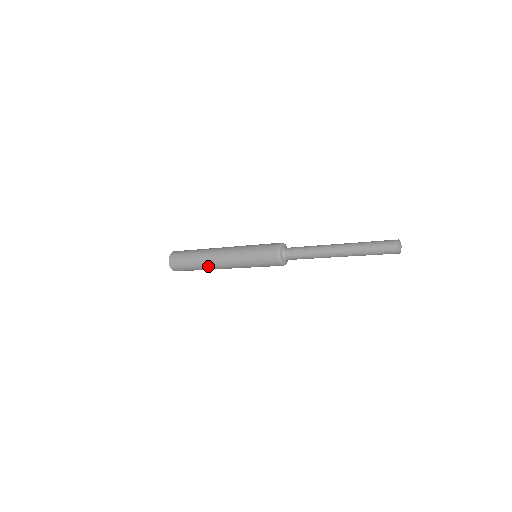
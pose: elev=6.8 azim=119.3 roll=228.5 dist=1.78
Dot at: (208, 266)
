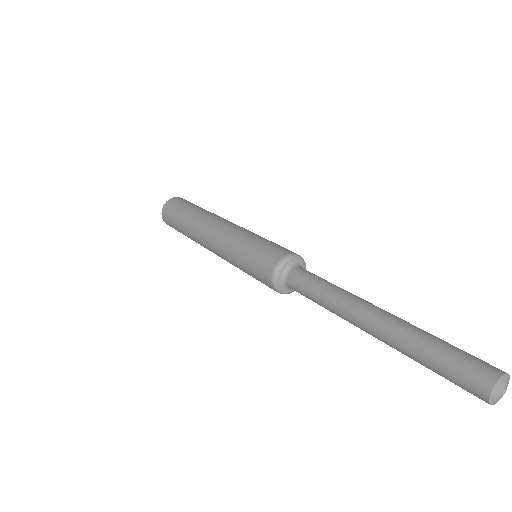
Dot at: occluded
